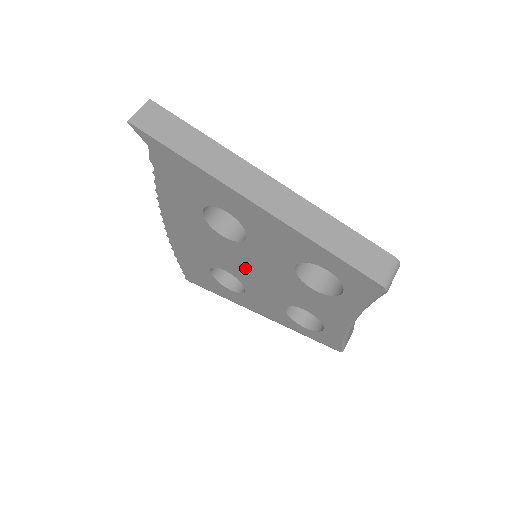
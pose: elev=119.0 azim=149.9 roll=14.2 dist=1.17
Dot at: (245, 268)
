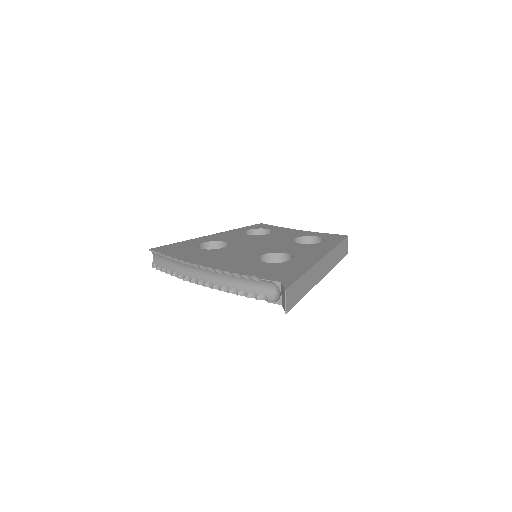
Dot at: occluded
